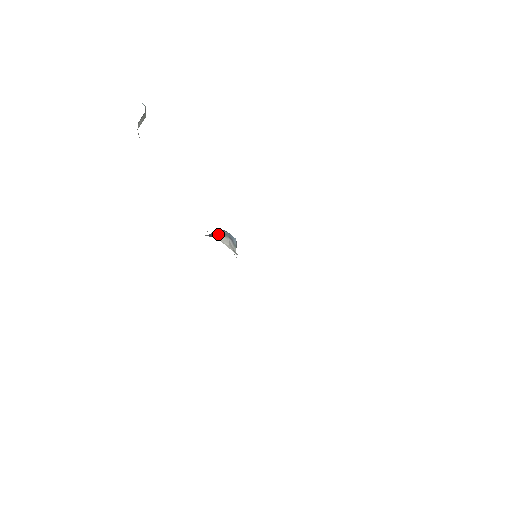
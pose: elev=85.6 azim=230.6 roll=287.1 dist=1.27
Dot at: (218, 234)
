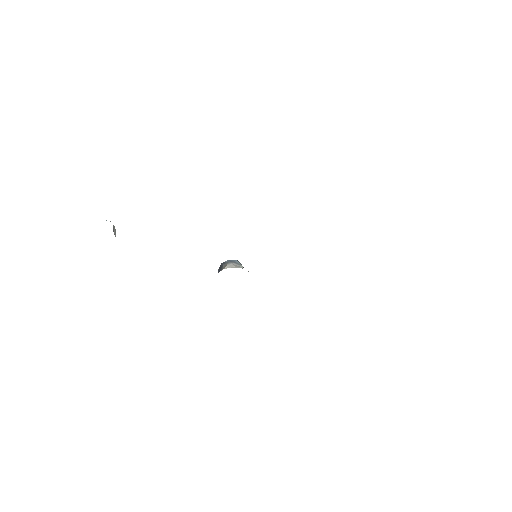
Dot at: (222, 266)
